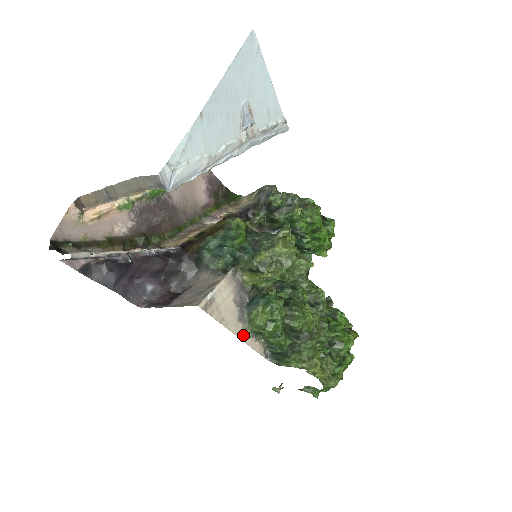
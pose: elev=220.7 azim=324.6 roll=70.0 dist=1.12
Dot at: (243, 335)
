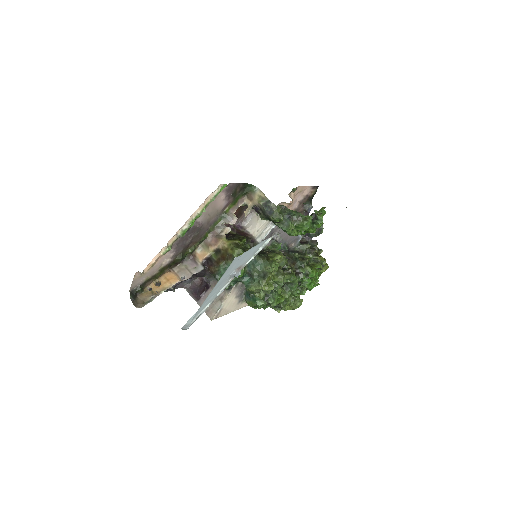
Dot at: (241, 306)
